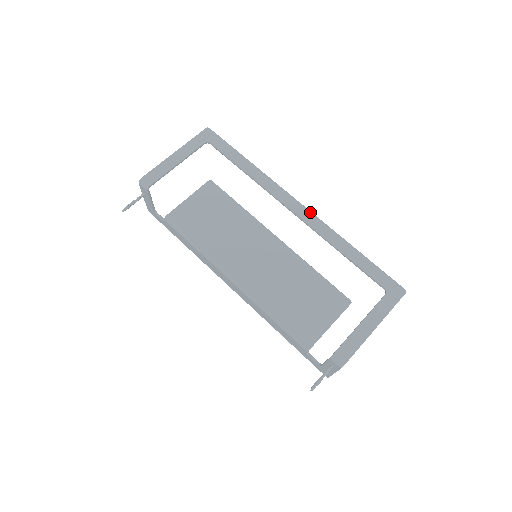
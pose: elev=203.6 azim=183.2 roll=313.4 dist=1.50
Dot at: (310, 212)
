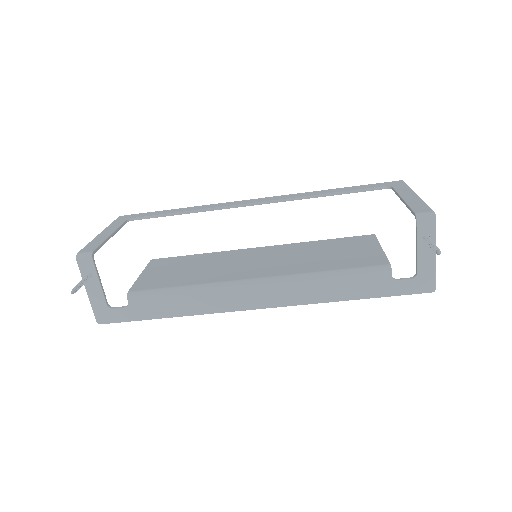
Dot at: (270, 197)
